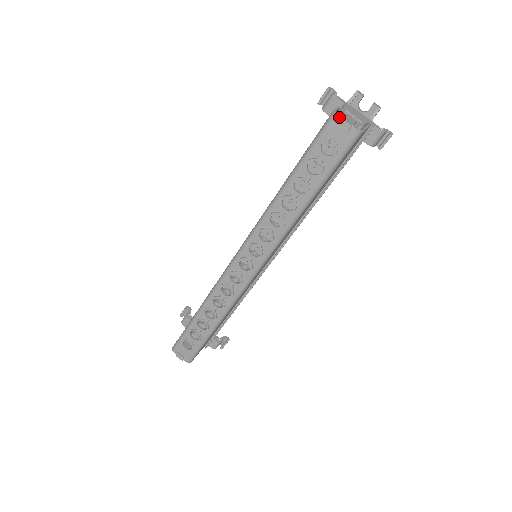
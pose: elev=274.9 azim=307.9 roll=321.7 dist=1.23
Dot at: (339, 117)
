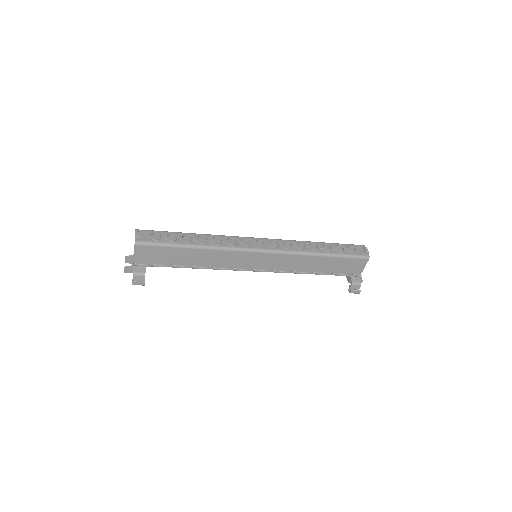
Dot at: (365, 247)
